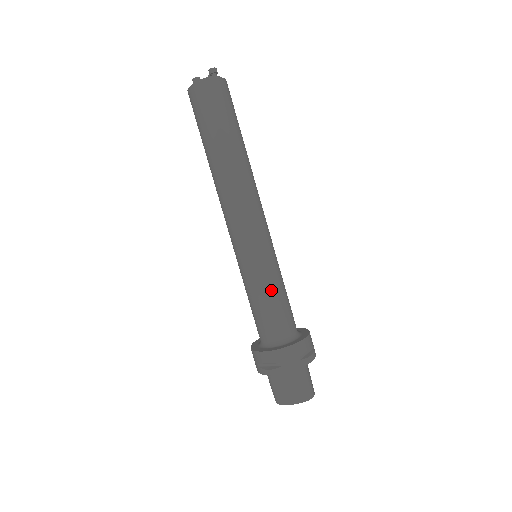
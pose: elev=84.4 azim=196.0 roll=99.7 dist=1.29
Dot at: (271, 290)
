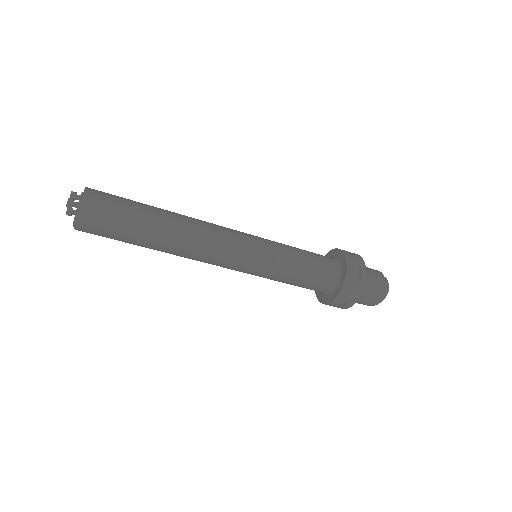
Dot at: (291, 272)
